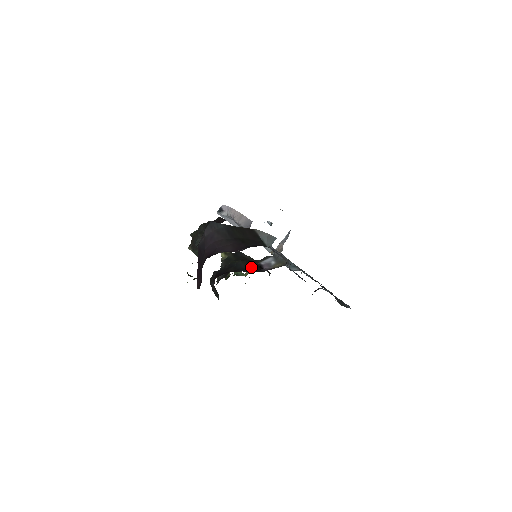
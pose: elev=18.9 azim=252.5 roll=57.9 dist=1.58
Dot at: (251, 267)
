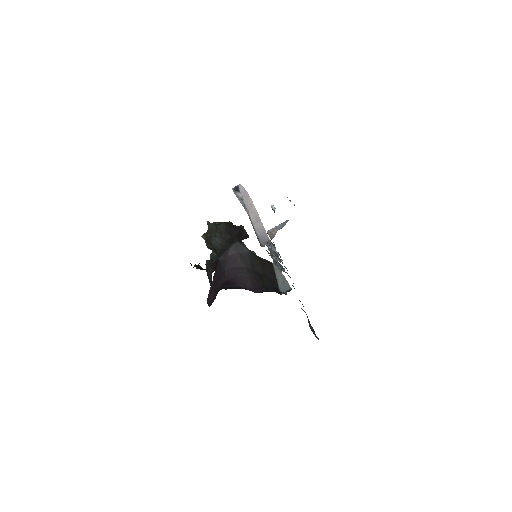
Dot at: occluded
